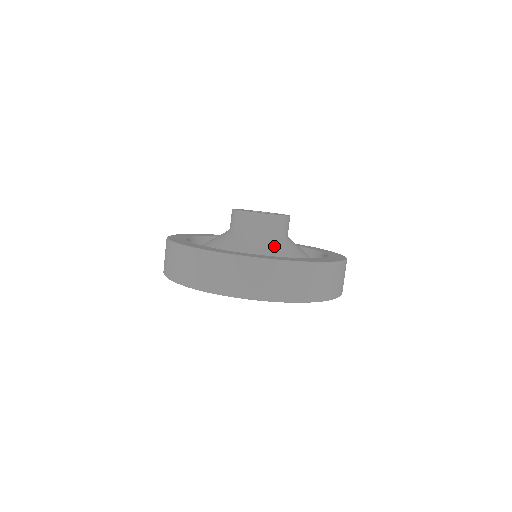
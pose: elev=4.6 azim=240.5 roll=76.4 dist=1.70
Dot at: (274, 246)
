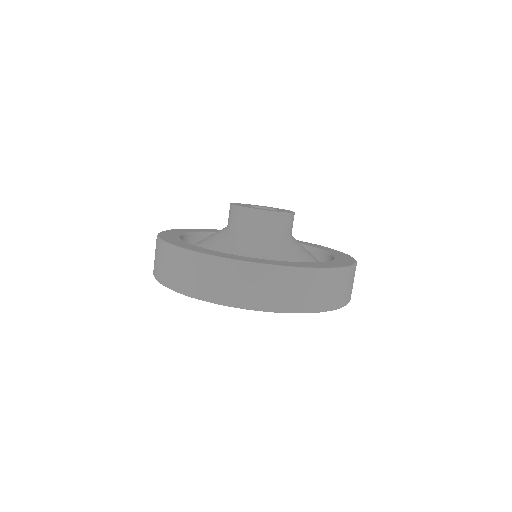
Dot at: (257, 245)
